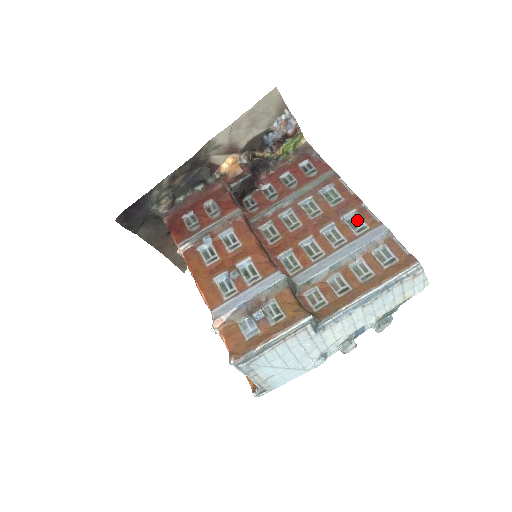
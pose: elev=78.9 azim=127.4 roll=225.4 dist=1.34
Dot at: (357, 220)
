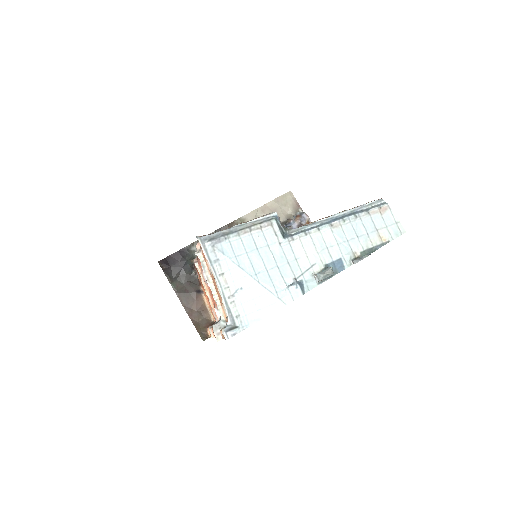
Dot at: occluded
